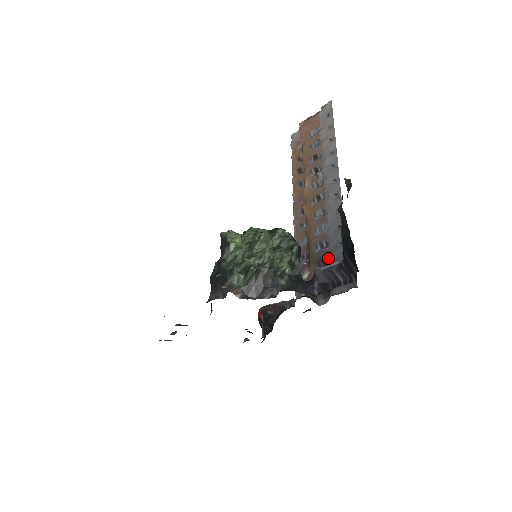
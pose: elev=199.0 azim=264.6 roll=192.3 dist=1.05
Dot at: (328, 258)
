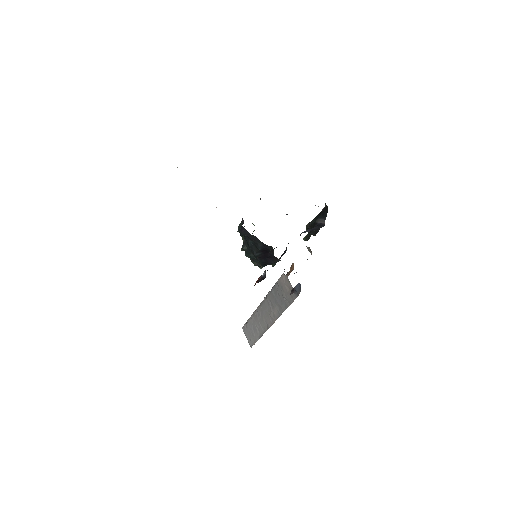
Dot at: occluded
